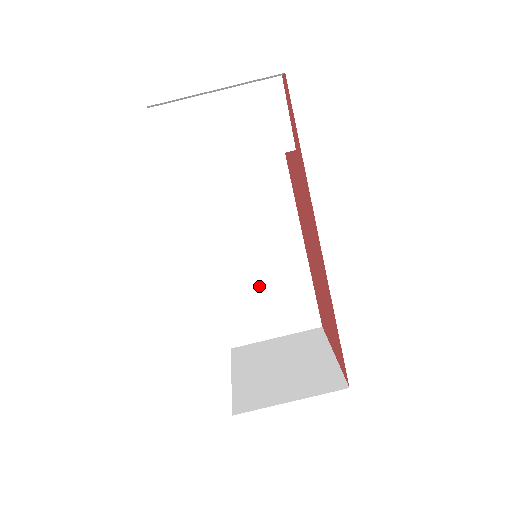
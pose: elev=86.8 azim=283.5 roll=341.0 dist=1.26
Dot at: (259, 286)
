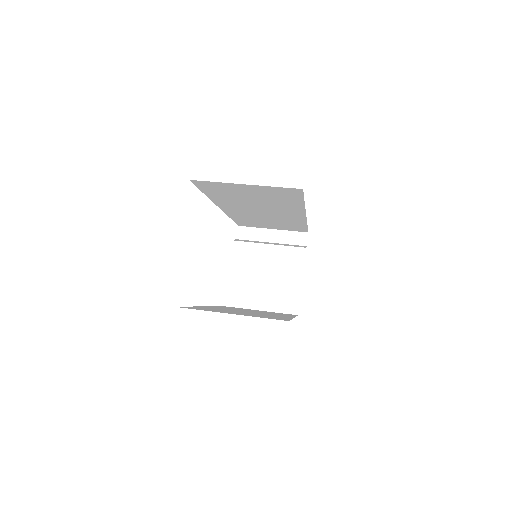
Dot at: occluded
